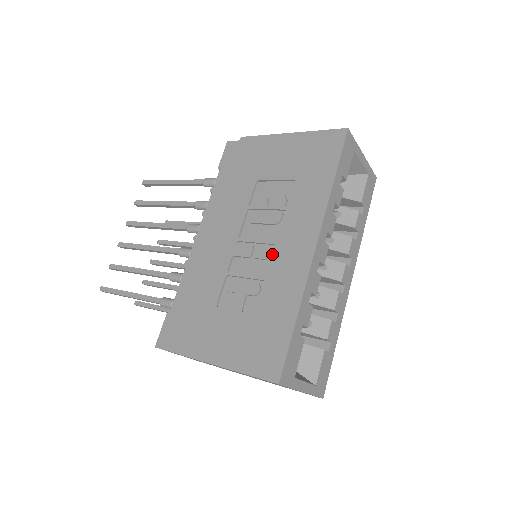
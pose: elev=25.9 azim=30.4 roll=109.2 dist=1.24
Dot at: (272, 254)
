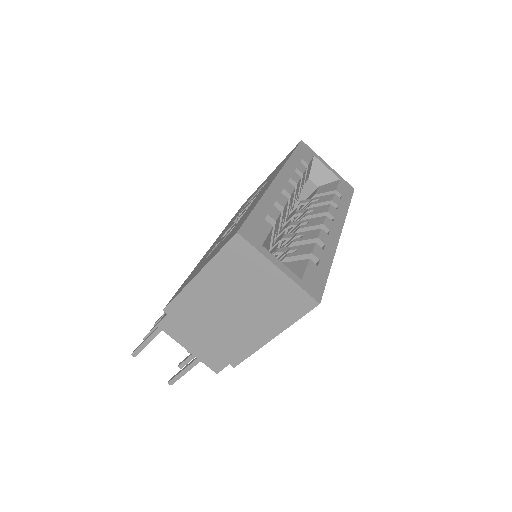
Dot at: occluded
